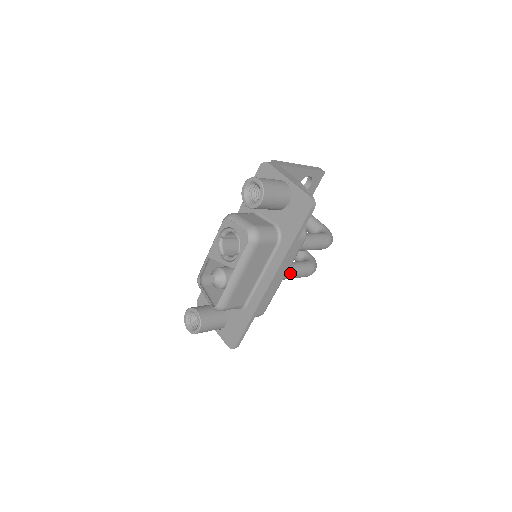
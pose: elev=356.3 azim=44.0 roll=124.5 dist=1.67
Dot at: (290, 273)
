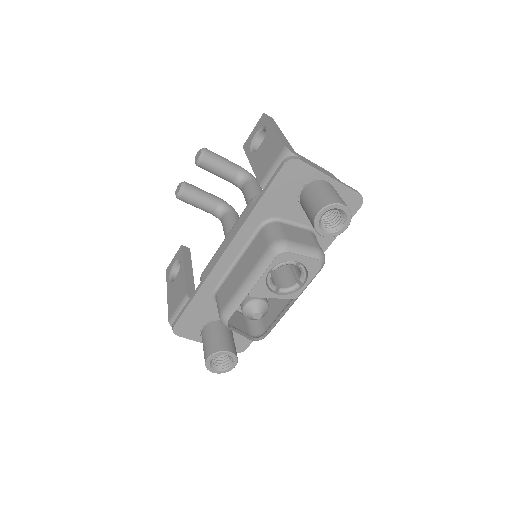
Dot at: occluded
